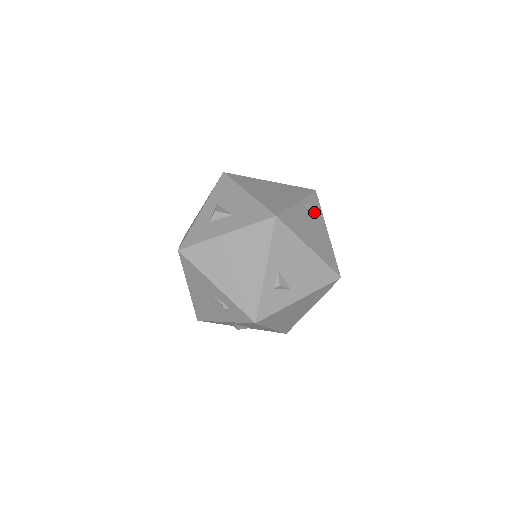
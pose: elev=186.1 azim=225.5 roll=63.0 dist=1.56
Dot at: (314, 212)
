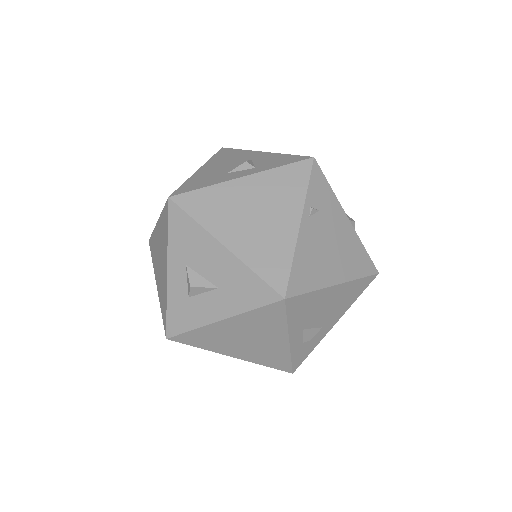
Dot at: (324, 208)
